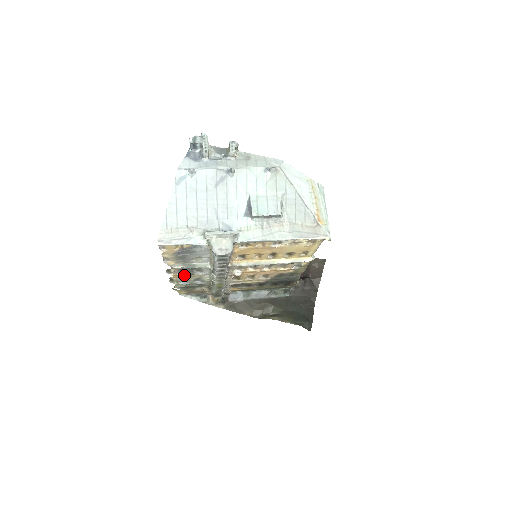
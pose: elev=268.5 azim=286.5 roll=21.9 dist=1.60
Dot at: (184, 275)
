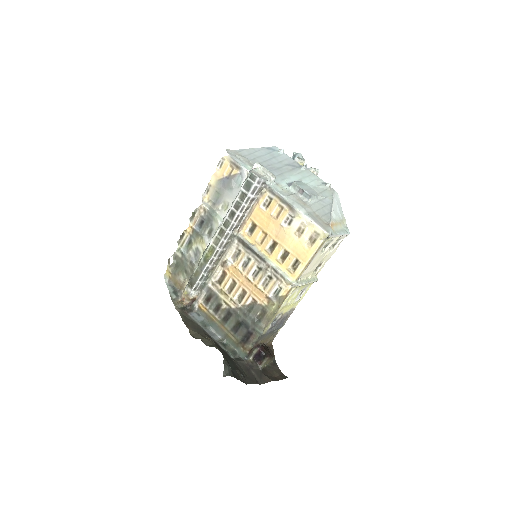
Dot at: (196, 231)
